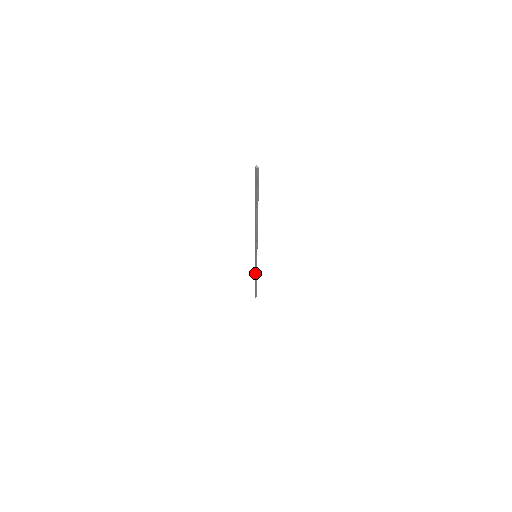
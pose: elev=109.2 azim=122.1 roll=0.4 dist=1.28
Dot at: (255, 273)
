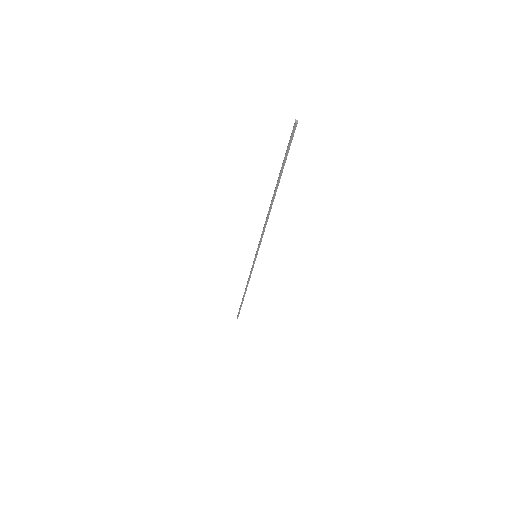
Dot at: (248, 281)
